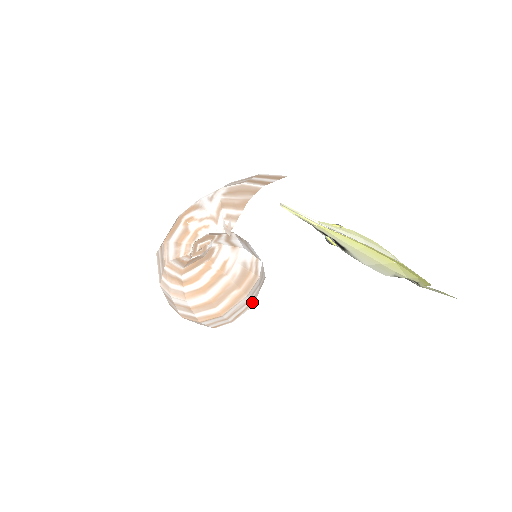
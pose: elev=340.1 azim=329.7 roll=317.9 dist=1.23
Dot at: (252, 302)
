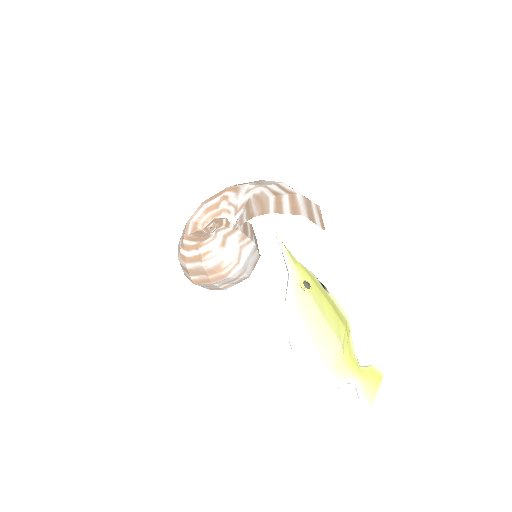
Dot at: (224, 288)
